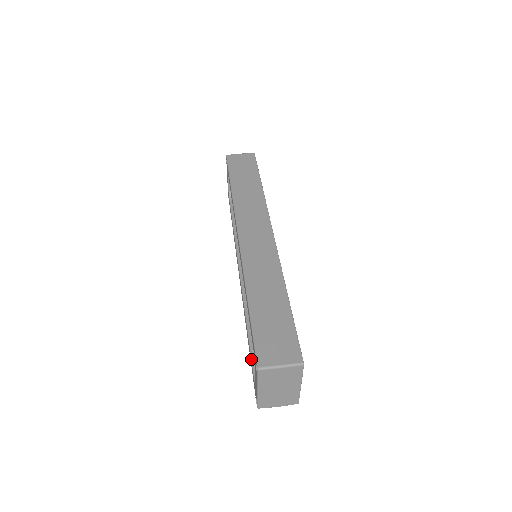
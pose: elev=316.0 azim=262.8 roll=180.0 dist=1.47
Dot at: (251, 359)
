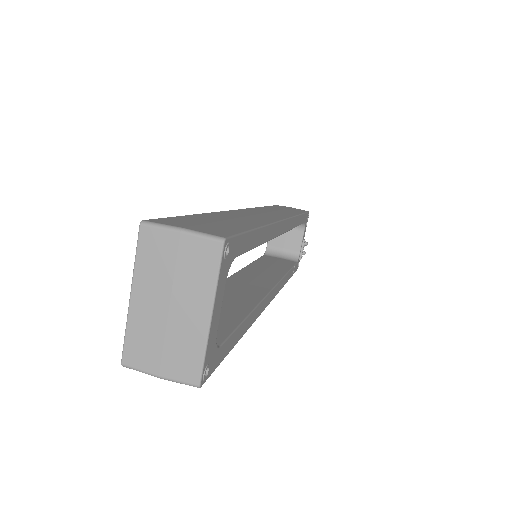
Dot at: occluded
